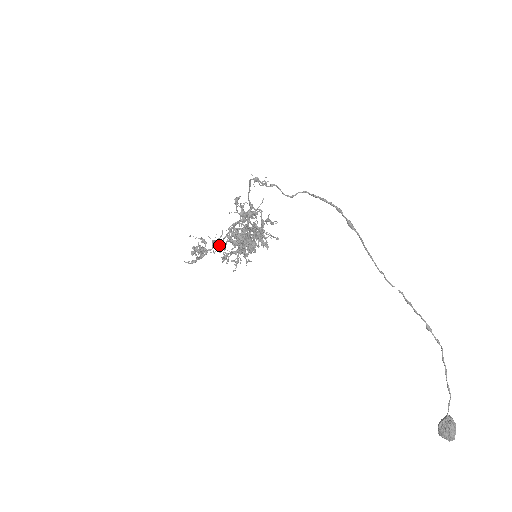
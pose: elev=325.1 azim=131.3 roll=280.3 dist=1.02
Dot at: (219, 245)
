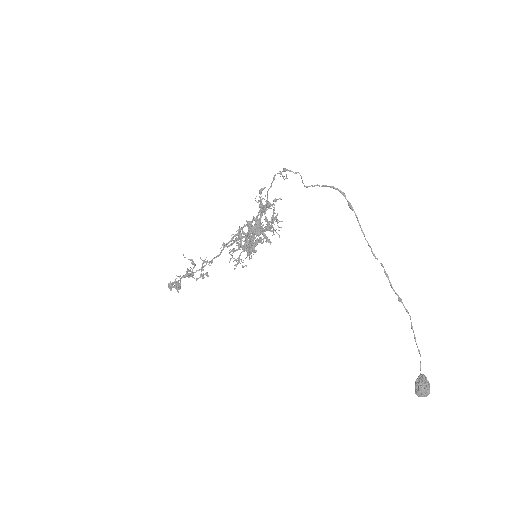
Dot at: (226, 244)
